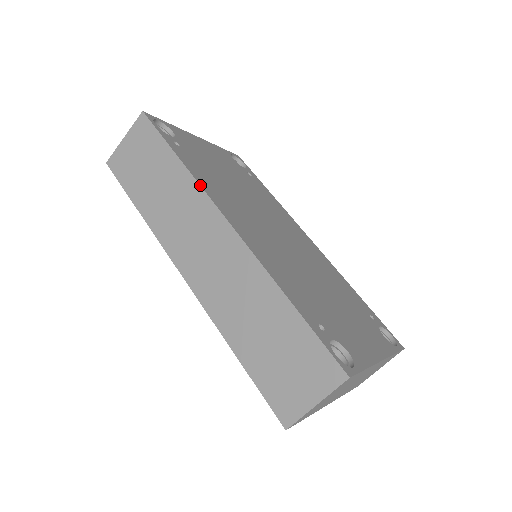
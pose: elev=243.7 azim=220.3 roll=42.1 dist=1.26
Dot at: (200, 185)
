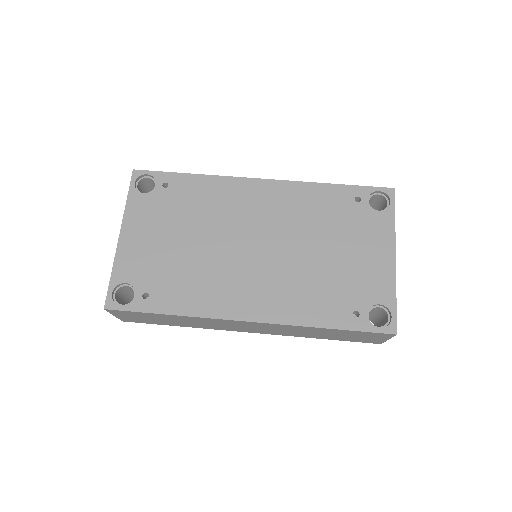
Dot at: (204, 318)
